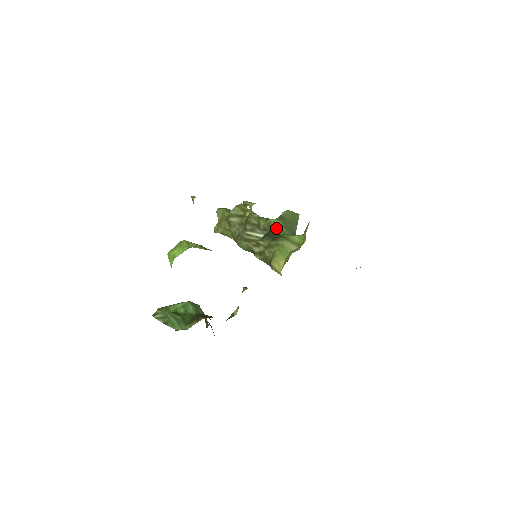
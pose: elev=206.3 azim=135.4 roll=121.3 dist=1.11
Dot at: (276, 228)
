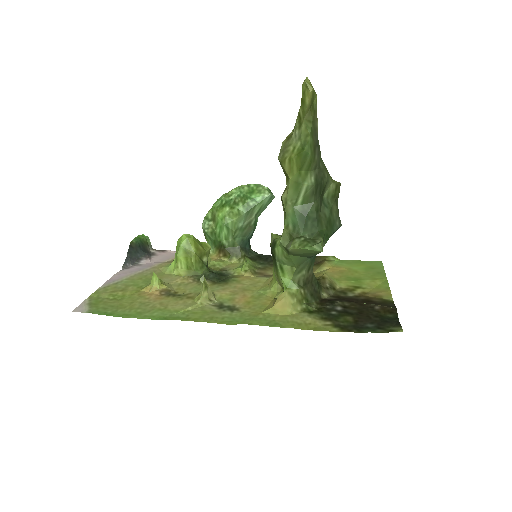
Dot at: (280, 253)
